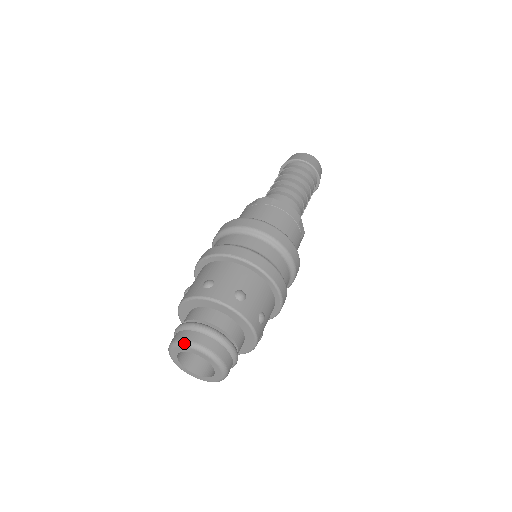
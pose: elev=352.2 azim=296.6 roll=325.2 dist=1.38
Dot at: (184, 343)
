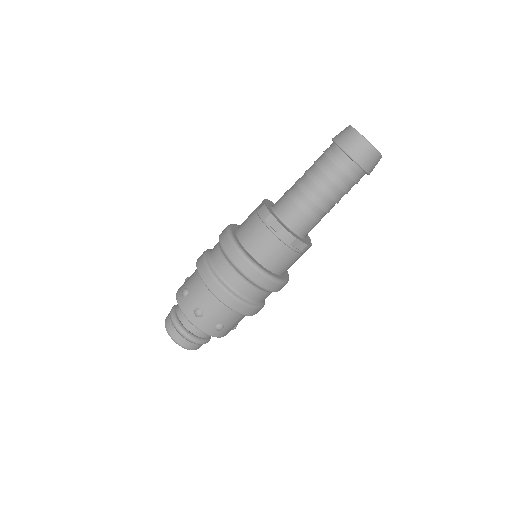
Dot at: (165, 327)
